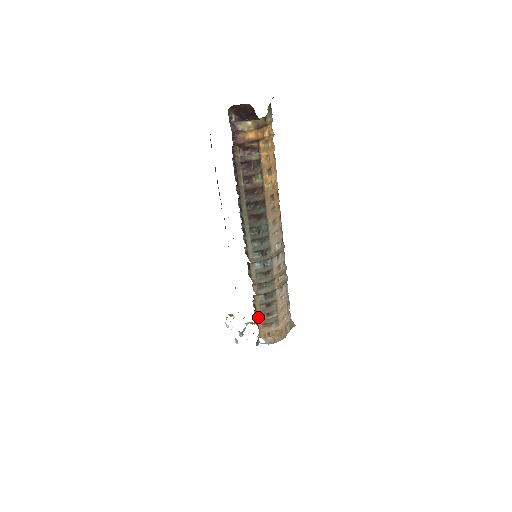
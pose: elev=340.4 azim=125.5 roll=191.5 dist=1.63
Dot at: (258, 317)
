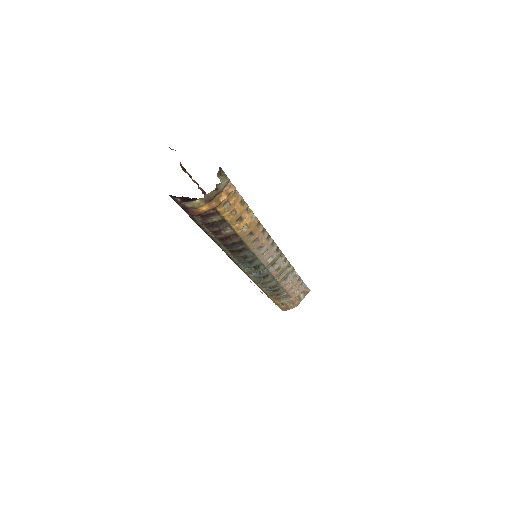
Dot at: (268, 296)
